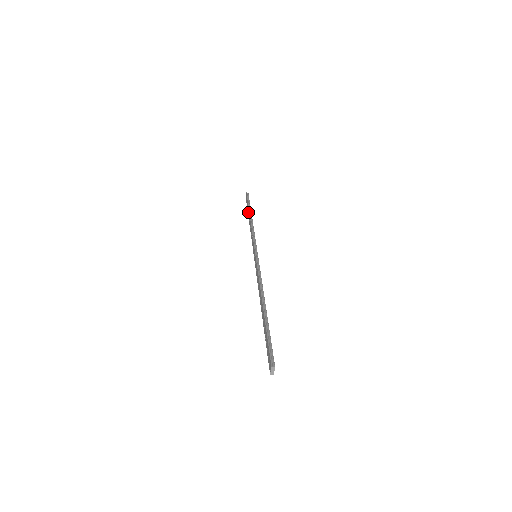
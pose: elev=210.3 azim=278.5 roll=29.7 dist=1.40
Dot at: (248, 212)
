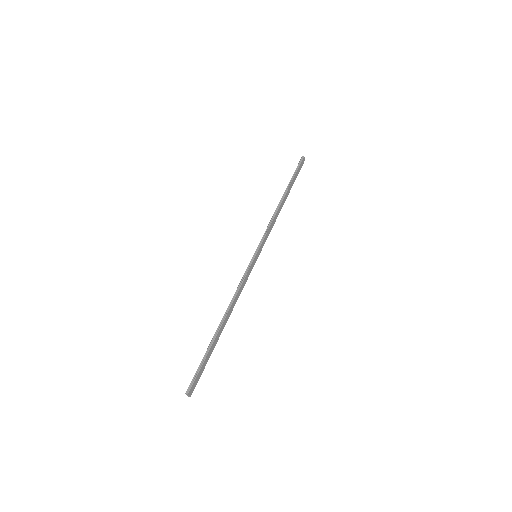
Dot at: (288, 187)
